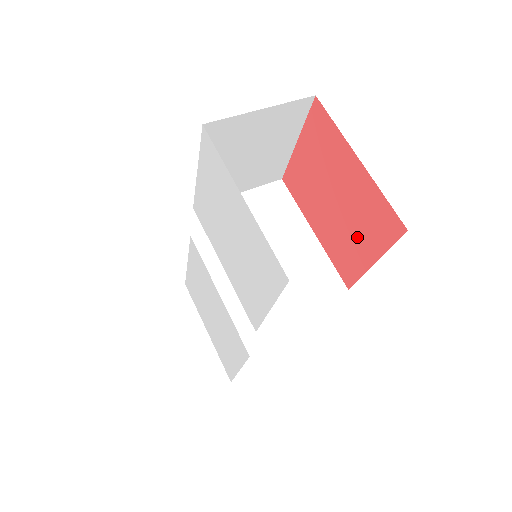
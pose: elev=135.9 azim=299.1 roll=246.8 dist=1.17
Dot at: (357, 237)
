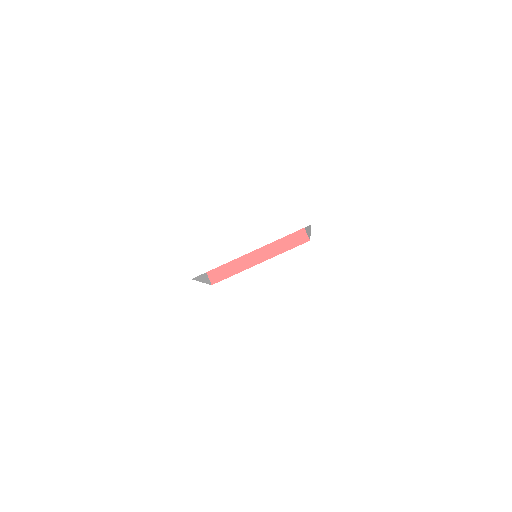
Dot at: occluded
